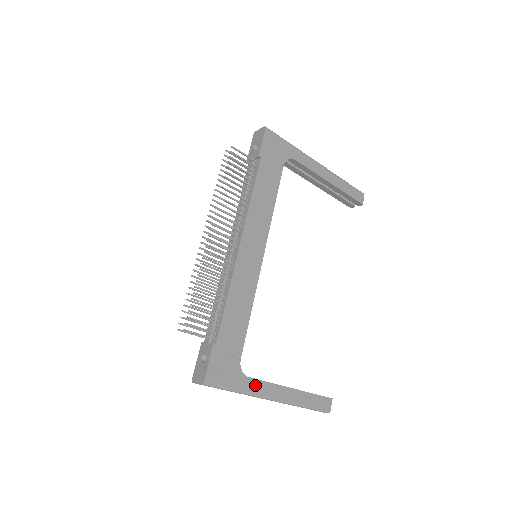
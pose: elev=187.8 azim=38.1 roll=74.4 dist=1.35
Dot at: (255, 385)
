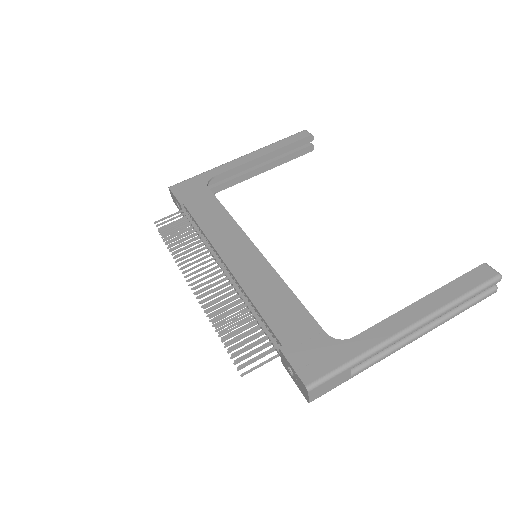
Dot at: (370, 337)
